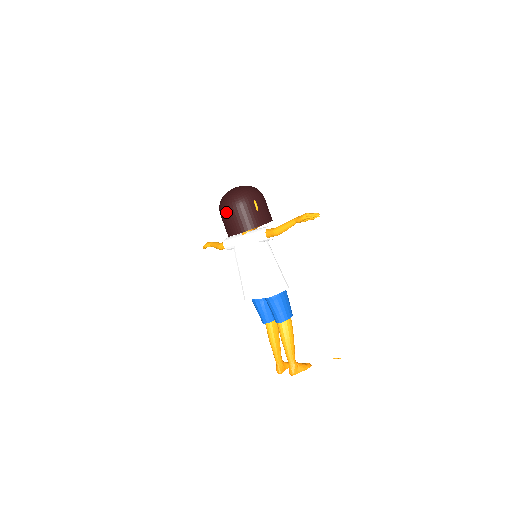
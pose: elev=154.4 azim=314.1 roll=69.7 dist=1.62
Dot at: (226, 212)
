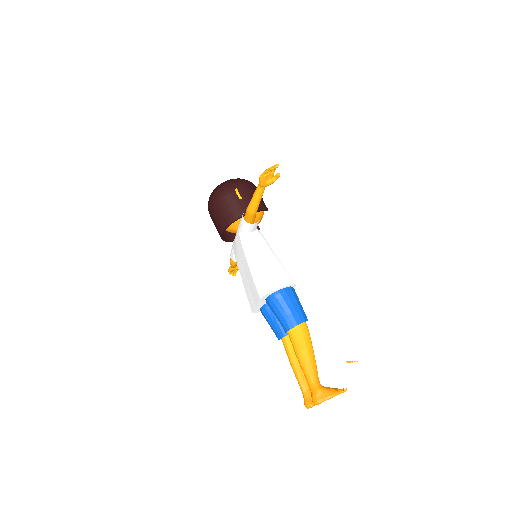
Dot at: (210, 210)
